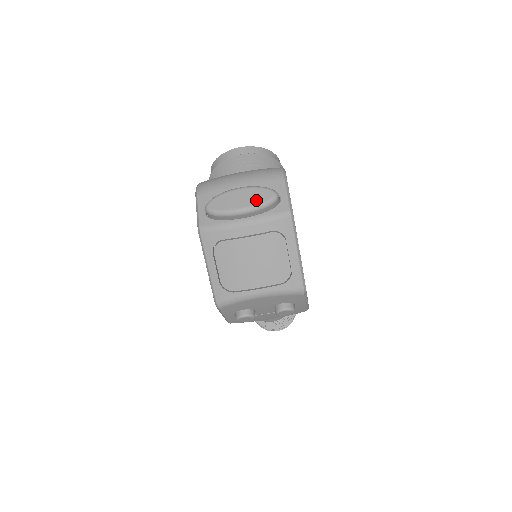
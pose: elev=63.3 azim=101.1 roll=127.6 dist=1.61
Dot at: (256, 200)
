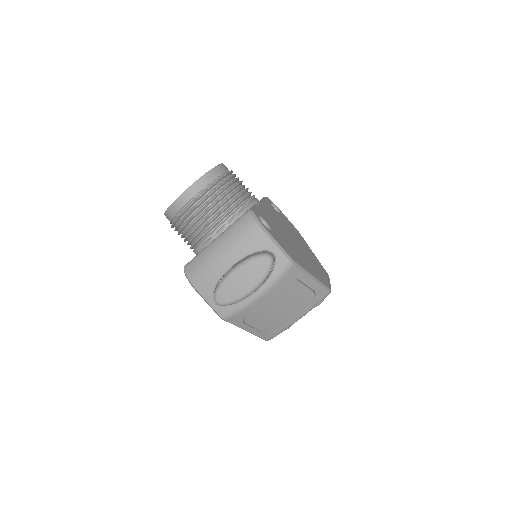
Dot at: (257, 276)
